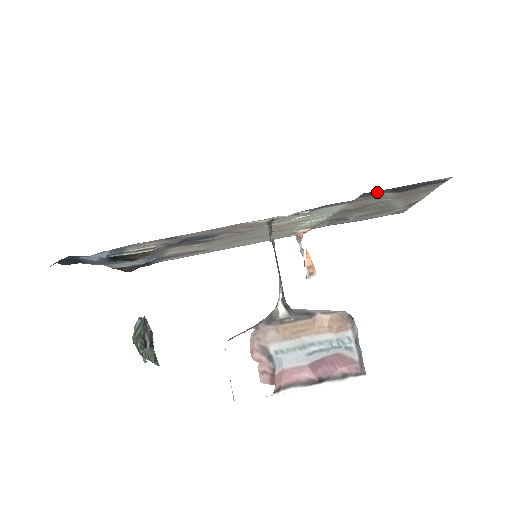
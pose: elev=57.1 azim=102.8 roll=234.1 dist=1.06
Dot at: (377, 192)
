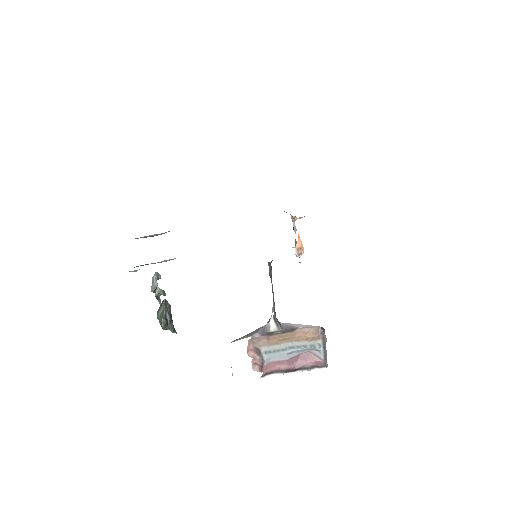
Dot at: occluded
